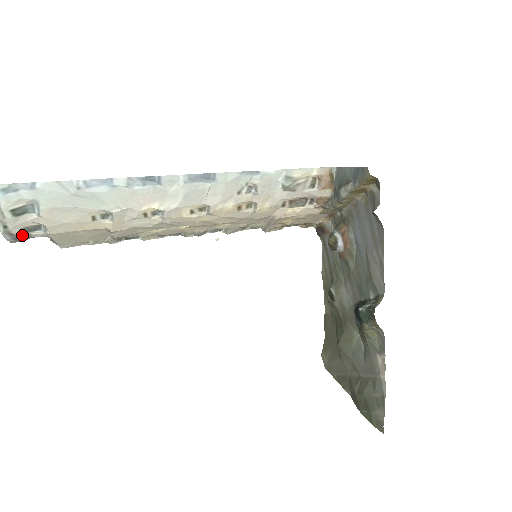
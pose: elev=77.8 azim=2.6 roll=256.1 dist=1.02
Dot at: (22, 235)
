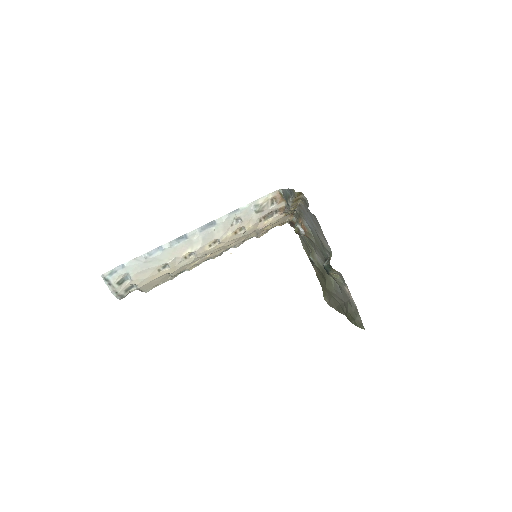
Dot at: (125, 294)
